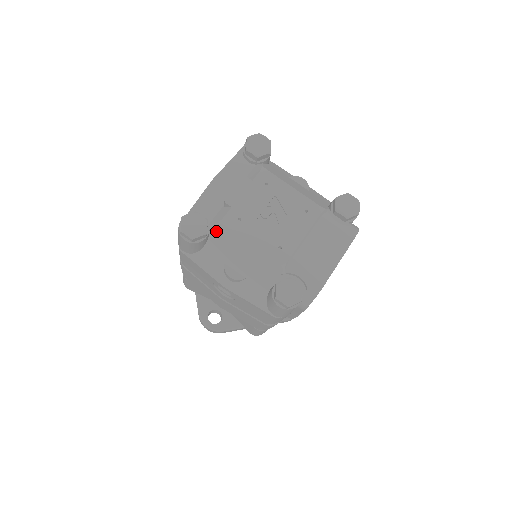
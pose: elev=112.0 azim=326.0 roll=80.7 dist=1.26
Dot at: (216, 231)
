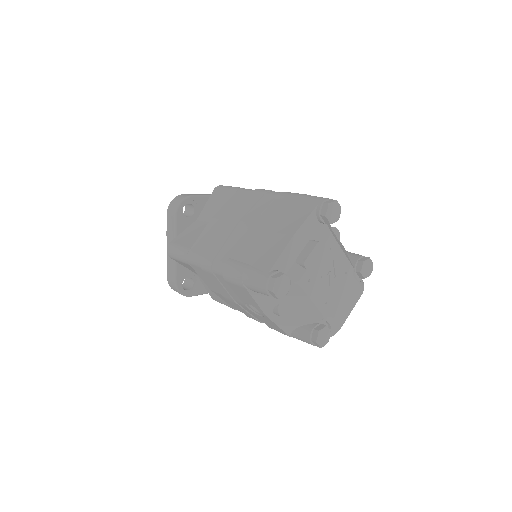
Dot at: occluded
